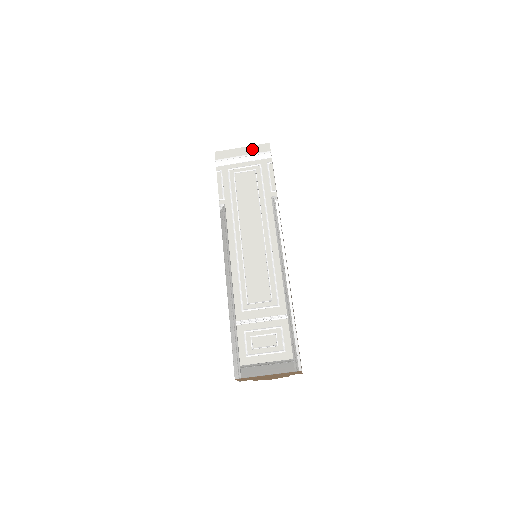
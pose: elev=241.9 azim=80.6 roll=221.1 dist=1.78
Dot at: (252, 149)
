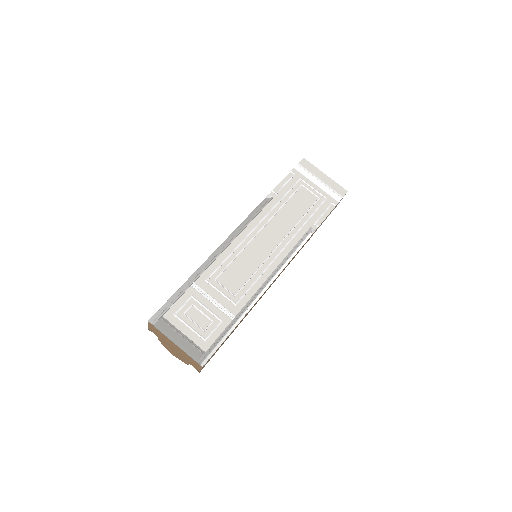
Dot at: (331, 183)
